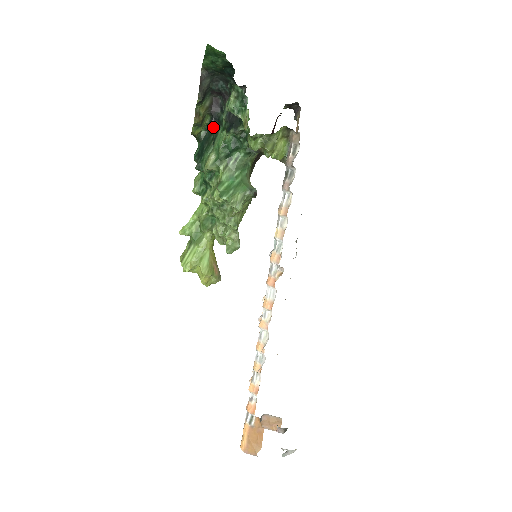
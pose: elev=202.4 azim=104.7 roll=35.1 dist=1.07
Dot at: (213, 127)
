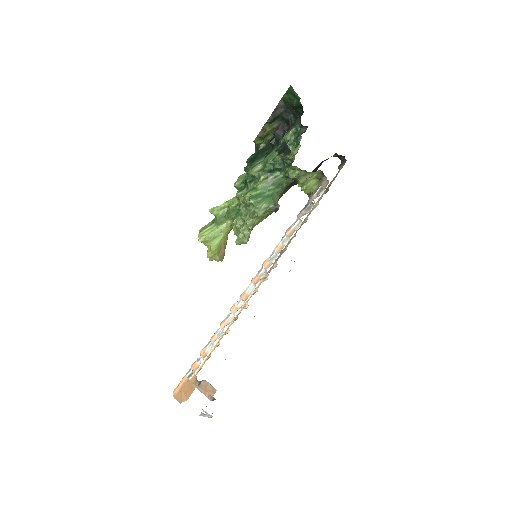
Dot at: (271, 144)
